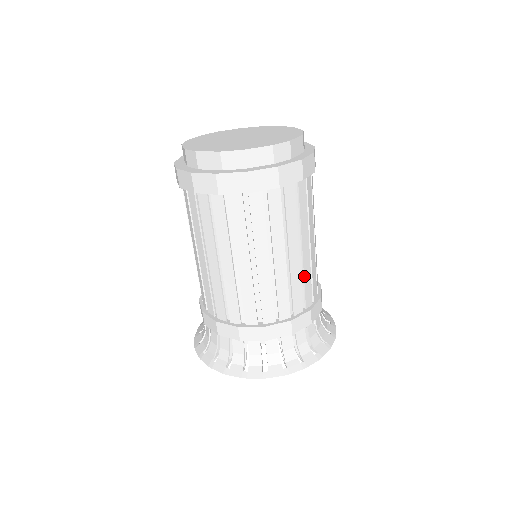
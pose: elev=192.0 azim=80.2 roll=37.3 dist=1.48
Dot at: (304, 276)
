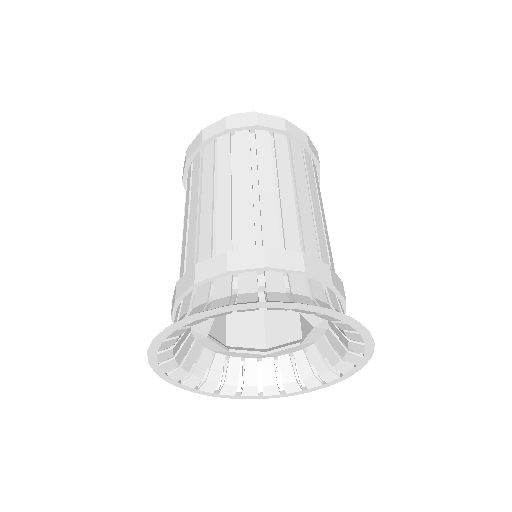
Dot at: (316, 228)
